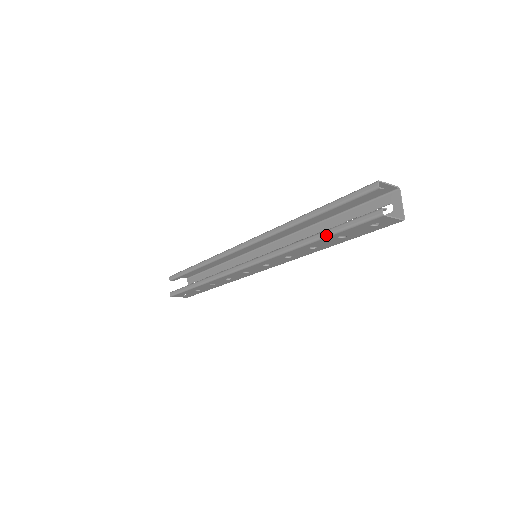
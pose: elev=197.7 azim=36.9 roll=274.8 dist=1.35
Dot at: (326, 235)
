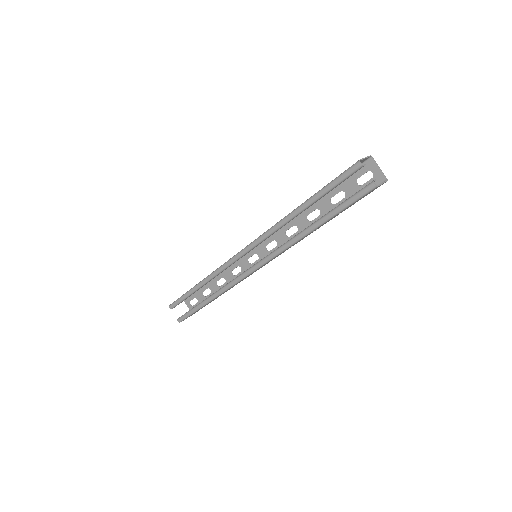
Dot at: (328, 219)
